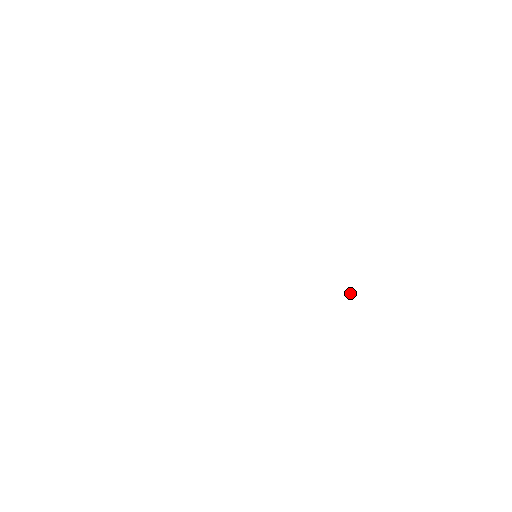
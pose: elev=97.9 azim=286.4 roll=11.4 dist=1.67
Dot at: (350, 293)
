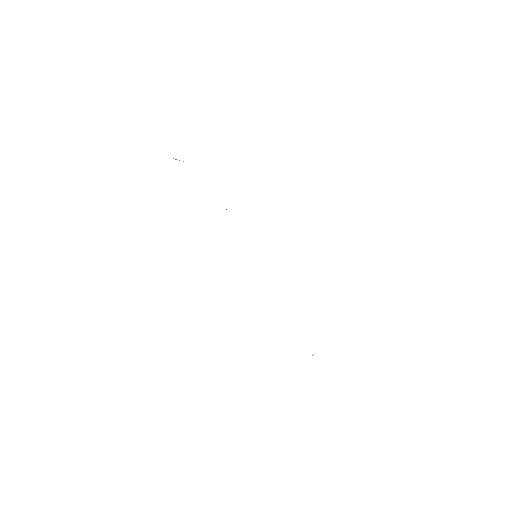
Dot at: occluded
